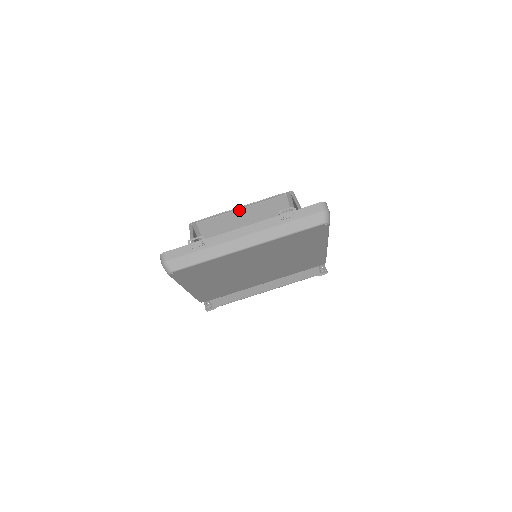
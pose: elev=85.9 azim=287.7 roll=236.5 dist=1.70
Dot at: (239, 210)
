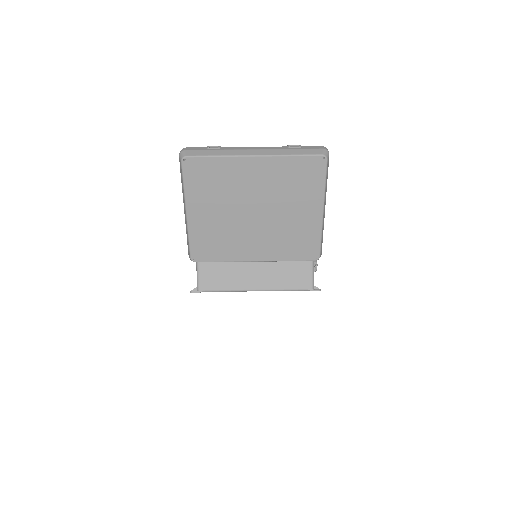
Dot at: occluded
